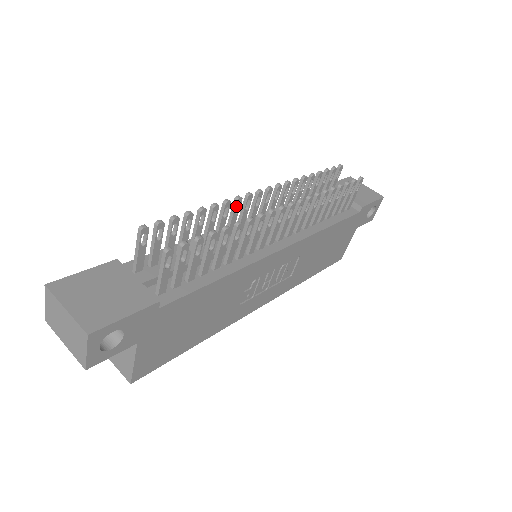
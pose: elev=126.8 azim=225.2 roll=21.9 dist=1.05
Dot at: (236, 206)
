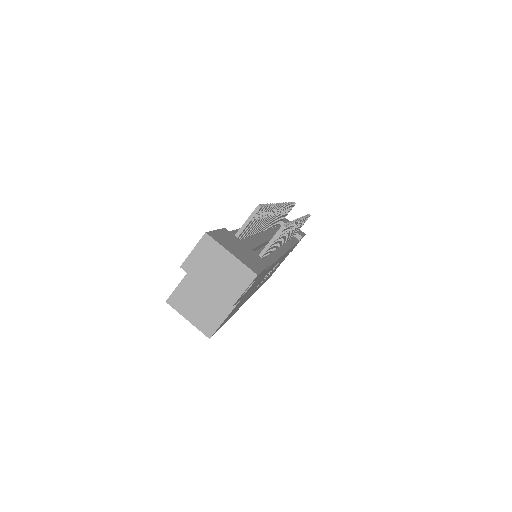
Dot at: occluded
